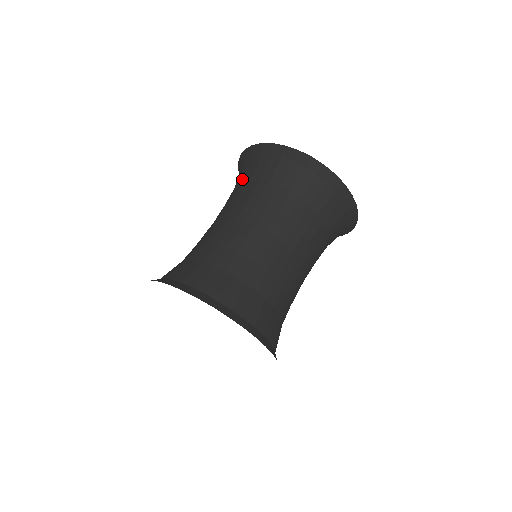
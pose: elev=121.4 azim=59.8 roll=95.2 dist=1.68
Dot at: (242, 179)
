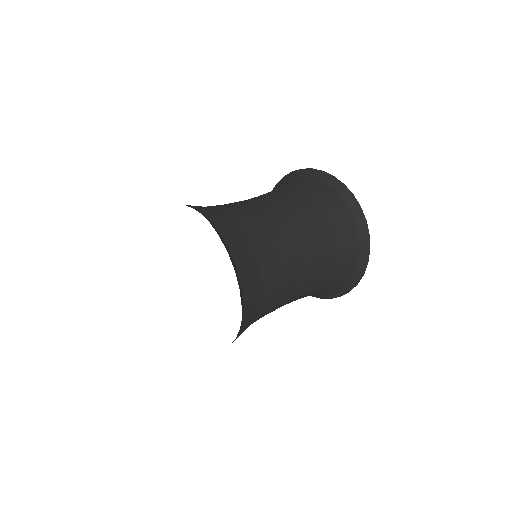
Dot at: (322, 206)
